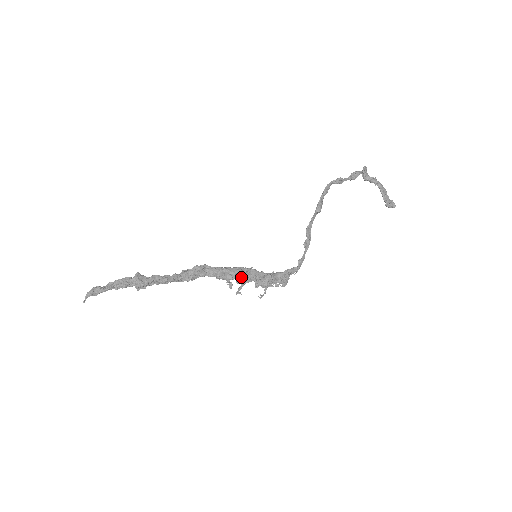
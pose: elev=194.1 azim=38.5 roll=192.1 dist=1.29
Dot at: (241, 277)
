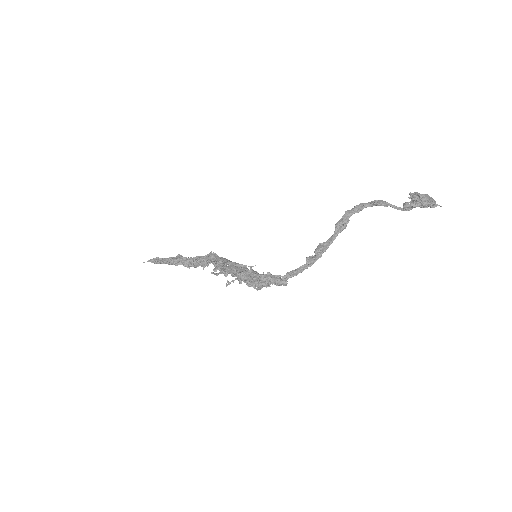
Dot at: (230, 266)
